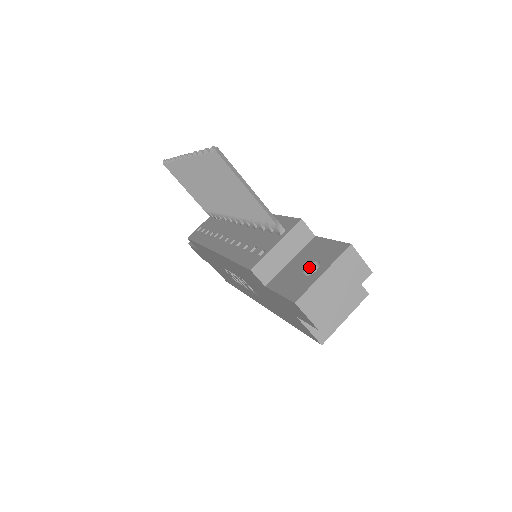
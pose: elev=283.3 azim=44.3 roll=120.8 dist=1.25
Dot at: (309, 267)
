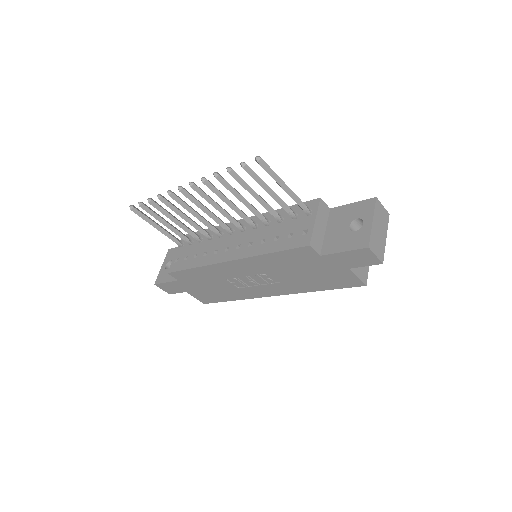
Dot at: (350, 226)
